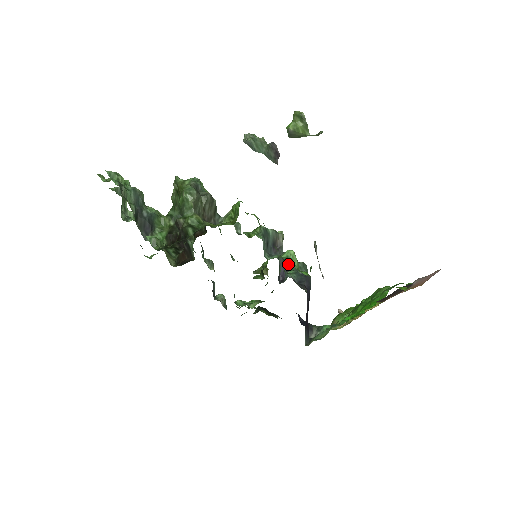
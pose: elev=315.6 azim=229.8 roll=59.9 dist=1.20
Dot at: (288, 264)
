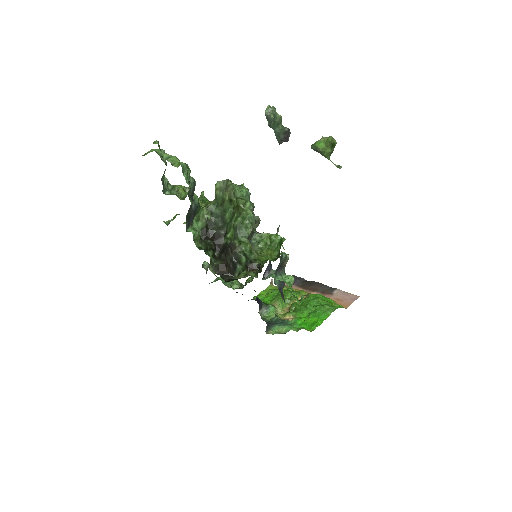
Dot at: occluded
